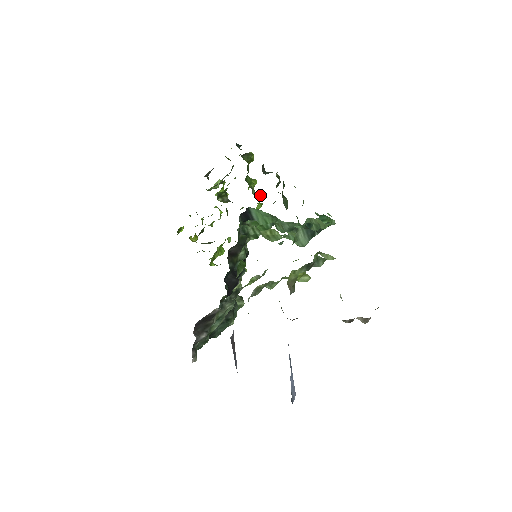
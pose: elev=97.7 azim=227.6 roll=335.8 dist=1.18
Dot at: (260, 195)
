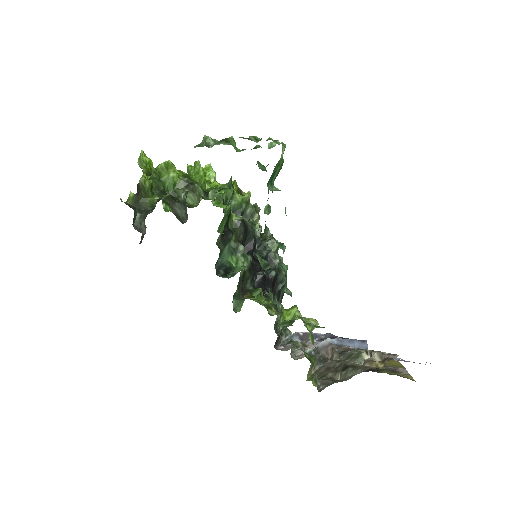
Dot at: (196, 195)
